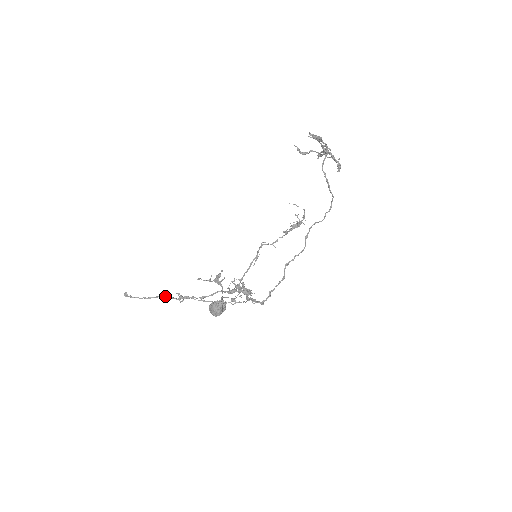
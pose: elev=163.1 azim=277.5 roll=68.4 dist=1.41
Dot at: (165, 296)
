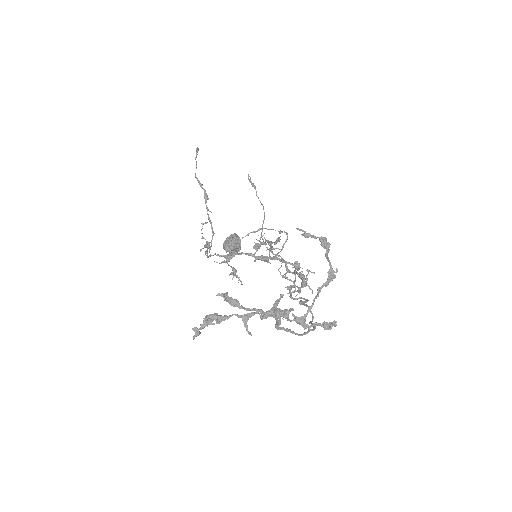
Dot at: (204, 193)
